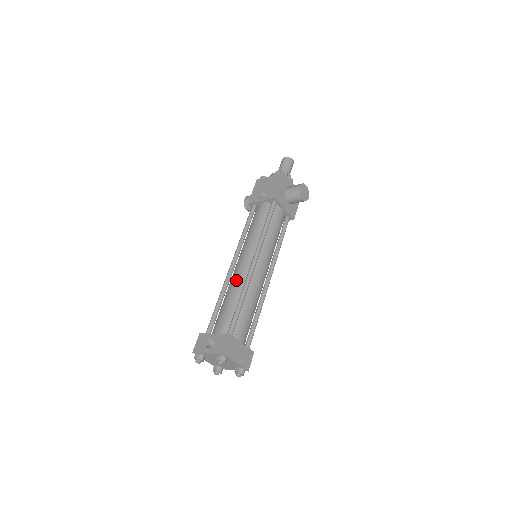
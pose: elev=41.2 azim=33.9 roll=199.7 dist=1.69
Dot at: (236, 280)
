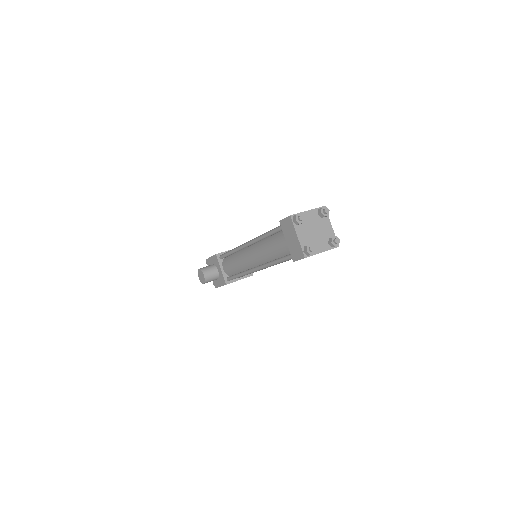
Dot at: occluded
